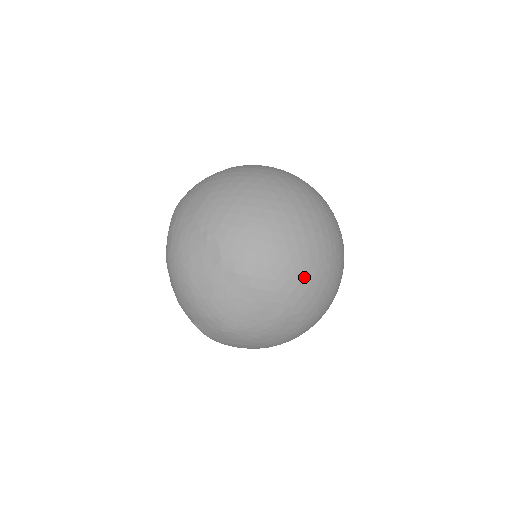
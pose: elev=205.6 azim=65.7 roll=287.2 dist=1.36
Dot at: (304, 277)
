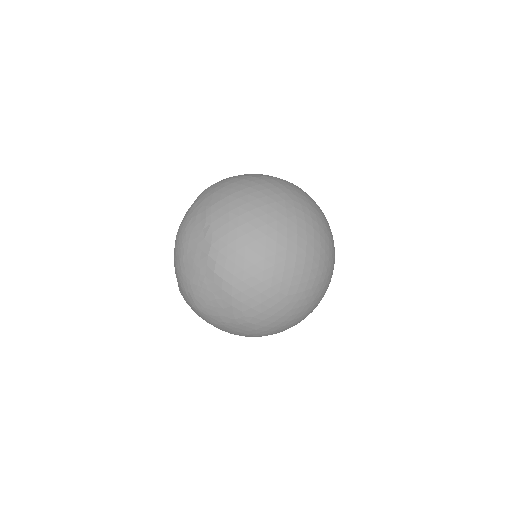
Dot at: (268, 300)
